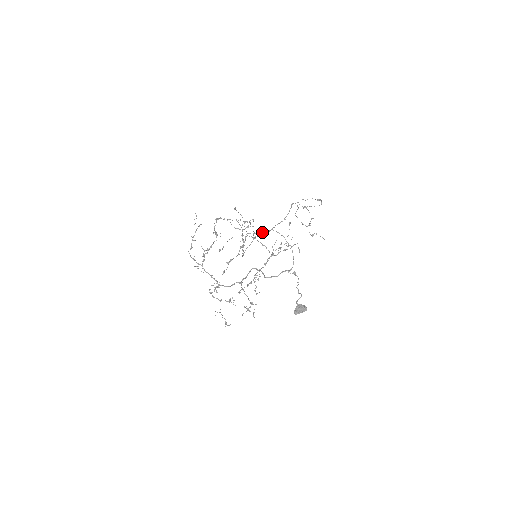
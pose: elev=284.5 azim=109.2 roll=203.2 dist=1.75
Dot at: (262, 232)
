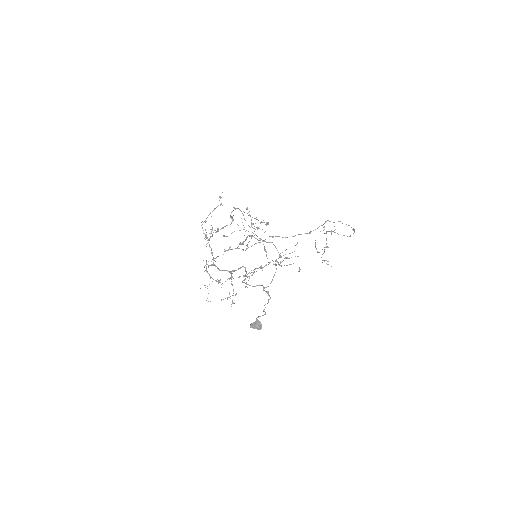
Dot at: occluded
